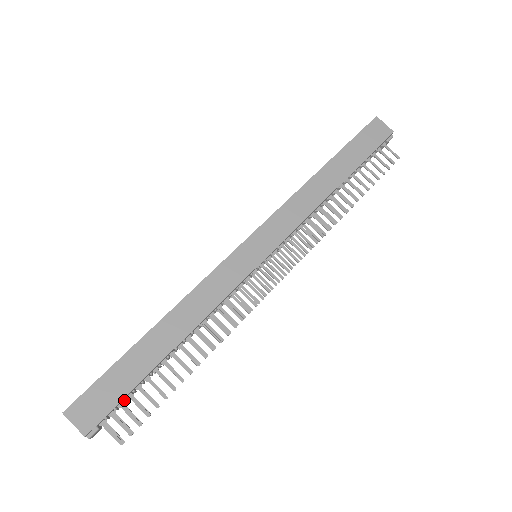
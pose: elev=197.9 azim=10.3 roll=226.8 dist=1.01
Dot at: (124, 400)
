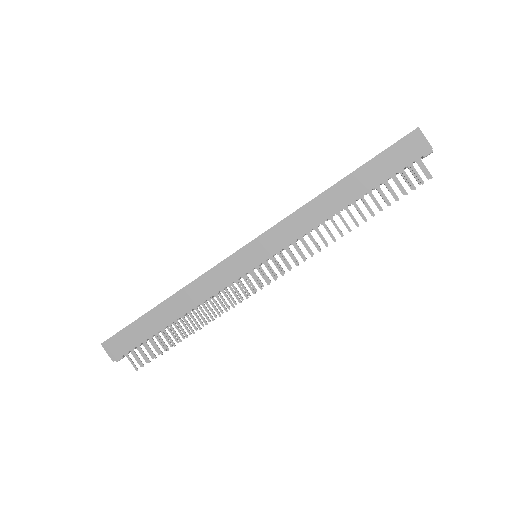
Dot at: (140, 345)
